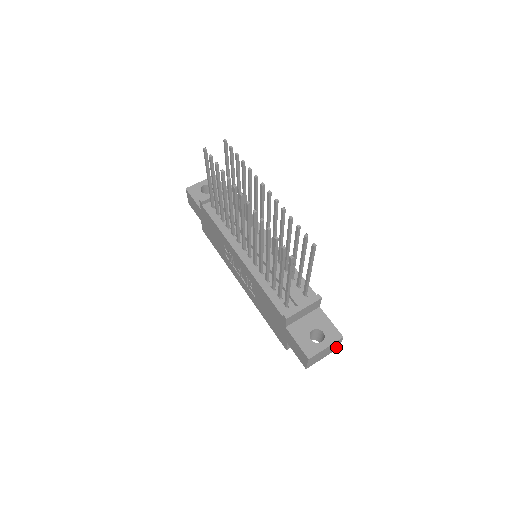
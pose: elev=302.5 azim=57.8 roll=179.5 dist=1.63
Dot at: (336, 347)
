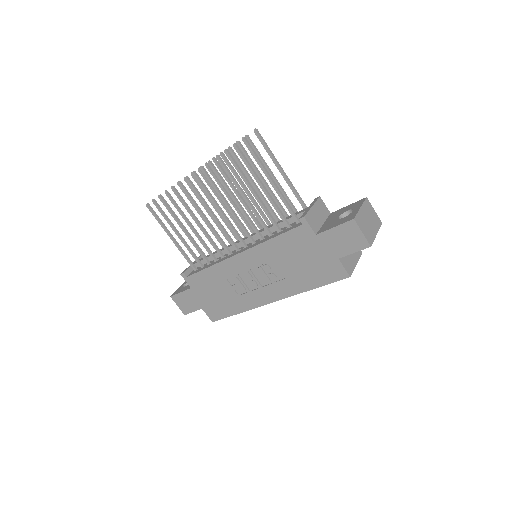
Dot at: (376, 219)
